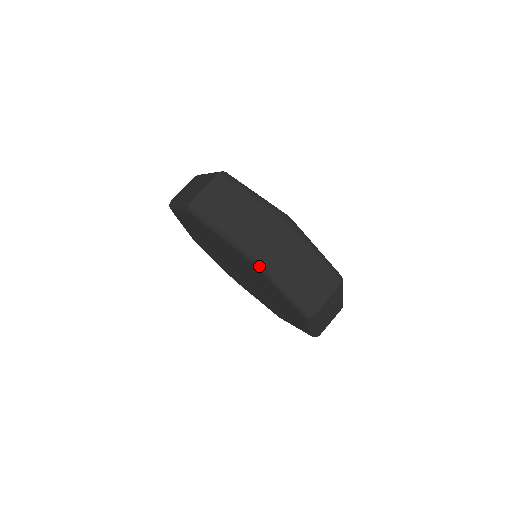
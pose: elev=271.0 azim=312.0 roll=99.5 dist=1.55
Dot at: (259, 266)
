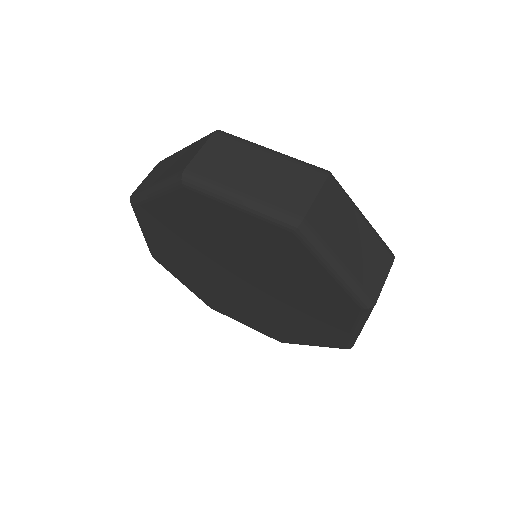
Dot at: (366, 314)
